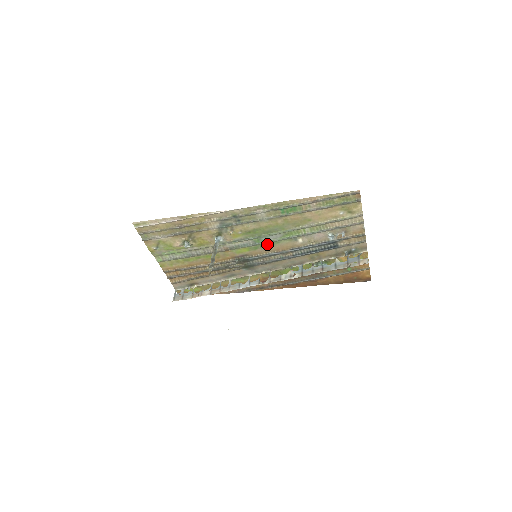
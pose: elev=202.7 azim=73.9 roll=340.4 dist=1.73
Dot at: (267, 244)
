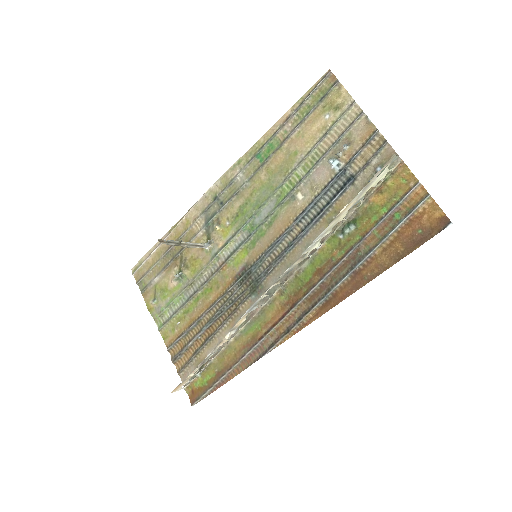
Dot at: (264, 228)
